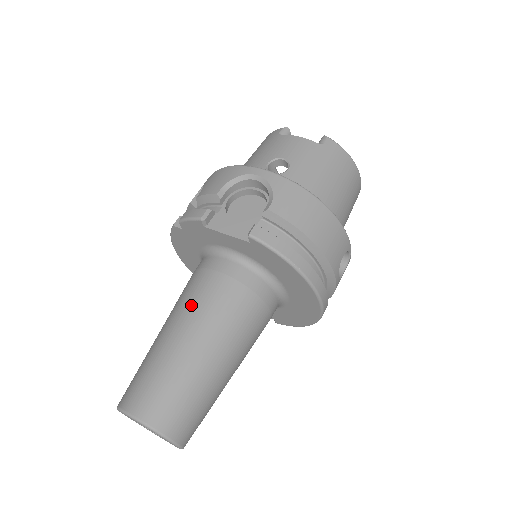
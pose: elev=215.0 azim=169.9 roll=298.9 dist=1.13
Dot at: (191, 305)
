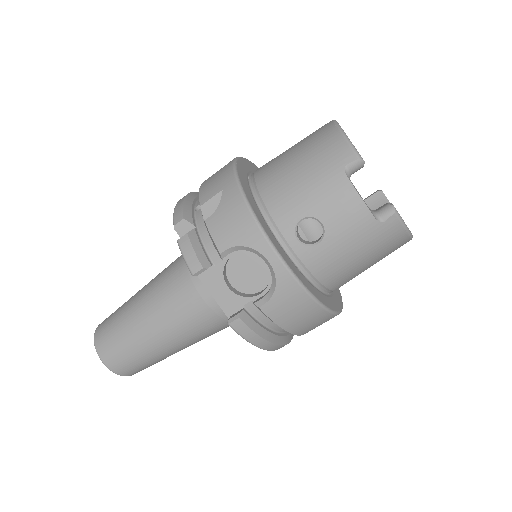
Dot at: (167, 309)
